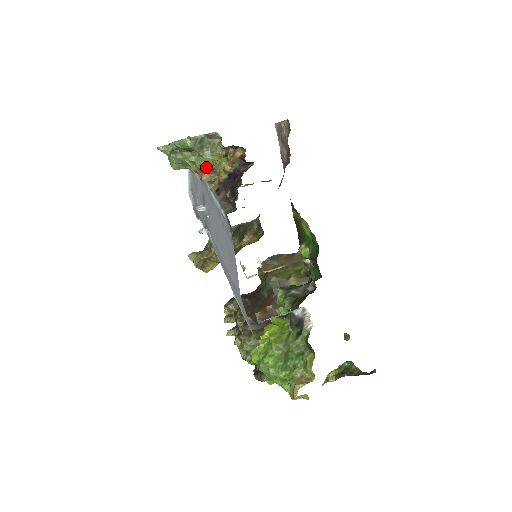
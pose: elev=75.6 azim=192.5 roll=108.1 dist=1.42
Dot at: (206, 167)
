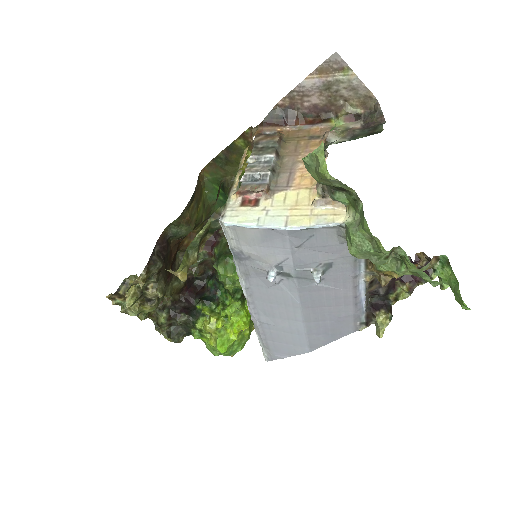
Dot at: occluded
